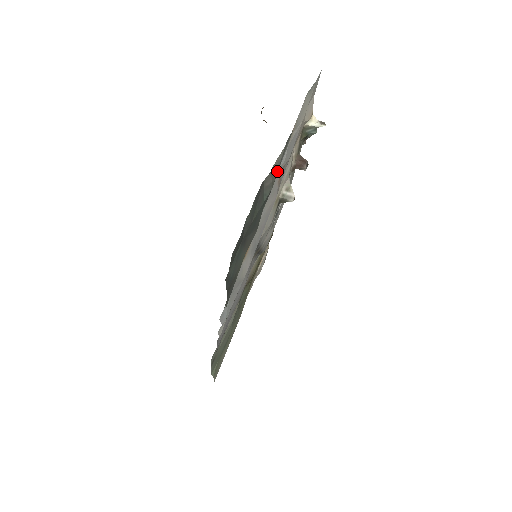
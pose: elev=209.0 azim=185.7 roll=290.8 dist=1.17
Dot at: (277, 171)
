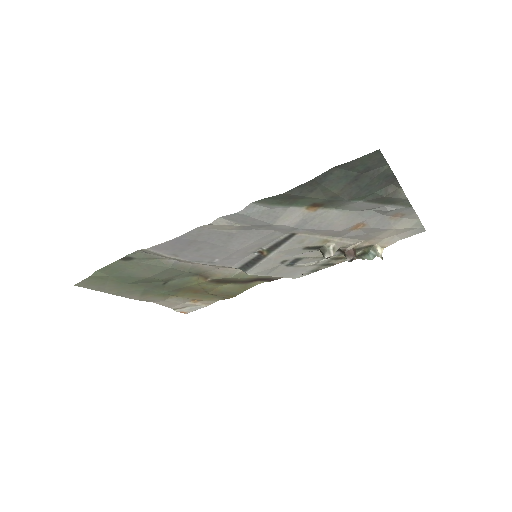
Dot at: (394, 197)
